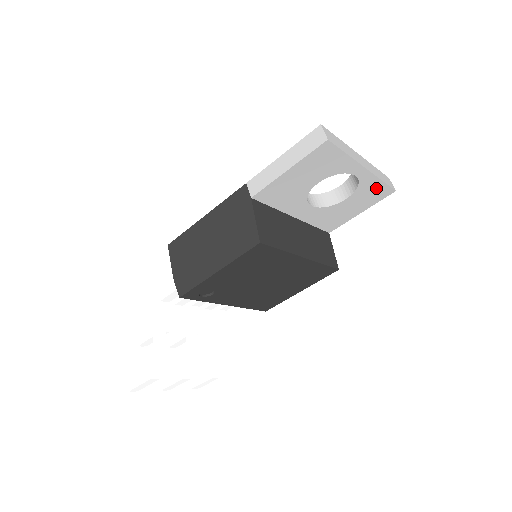
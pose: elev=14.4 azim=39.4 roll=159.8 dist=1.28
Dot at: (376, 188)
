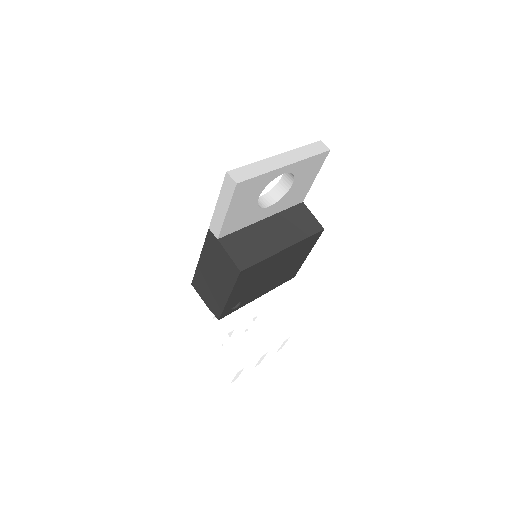
Dot at: (310, 162)
